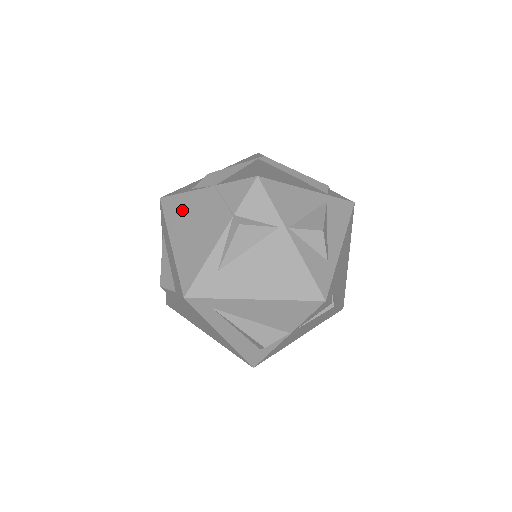
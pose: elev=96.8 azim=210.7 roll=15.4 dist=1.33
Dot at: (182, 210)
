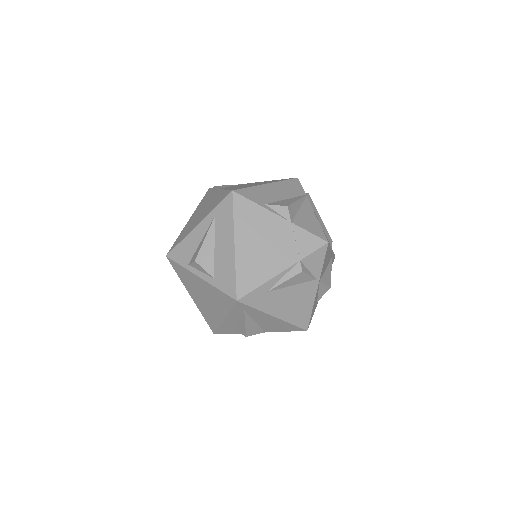
Dot at: (254, 221)
